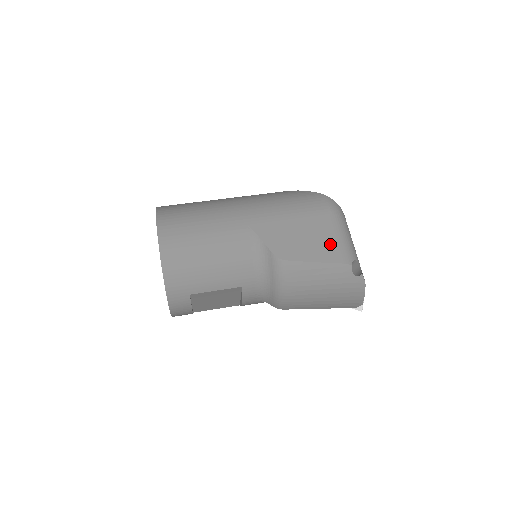
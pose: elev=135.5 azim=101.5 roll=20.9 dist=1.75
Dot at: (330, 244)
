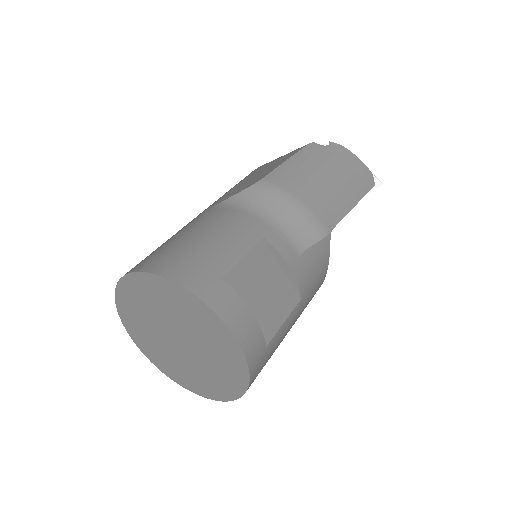
Dot at: (282, 158)
